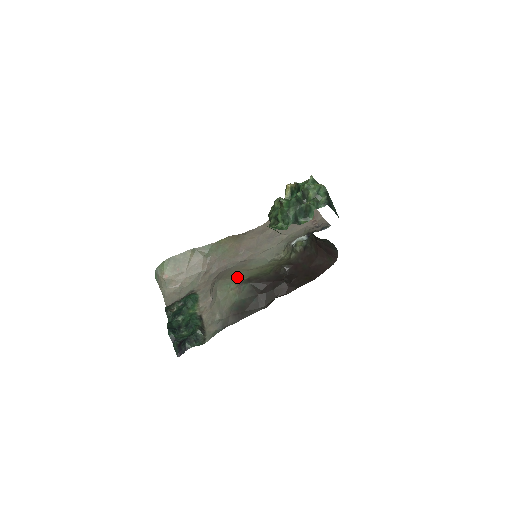
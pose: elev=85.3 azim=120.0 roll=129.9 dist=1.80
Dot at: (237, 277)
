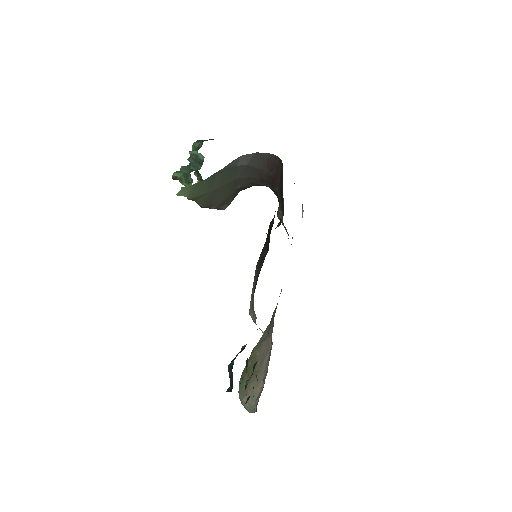
Dot at: occluded
